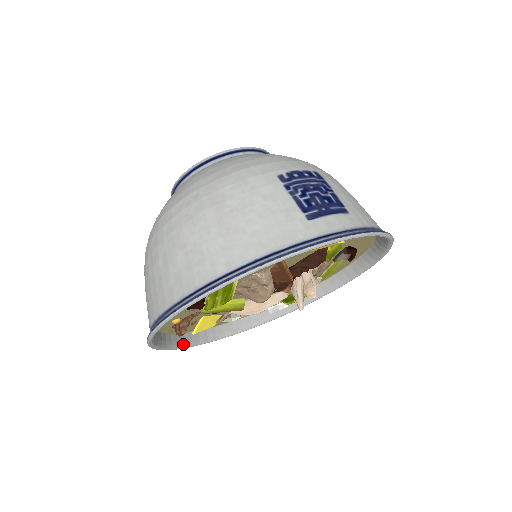
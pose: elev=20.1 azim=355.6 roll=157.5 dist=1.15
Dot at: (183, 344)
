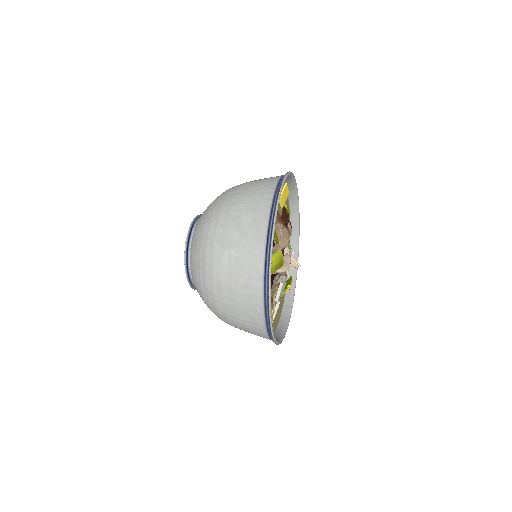
Dot at: occluded
